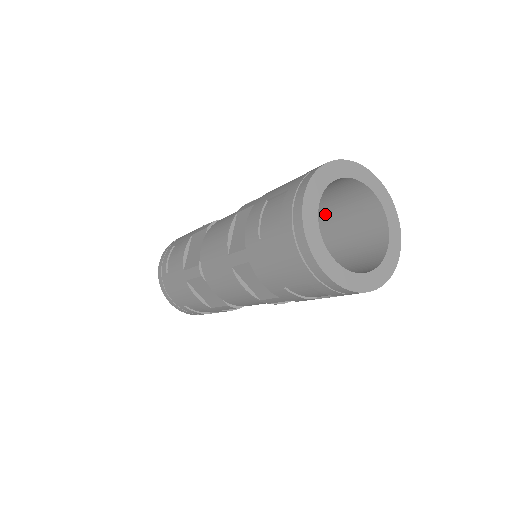
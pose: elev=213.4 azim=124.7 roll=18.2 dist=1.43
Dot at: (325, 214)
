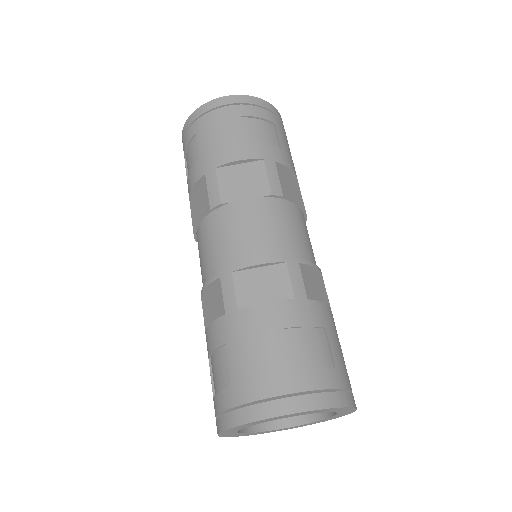
Dot at: occluded
